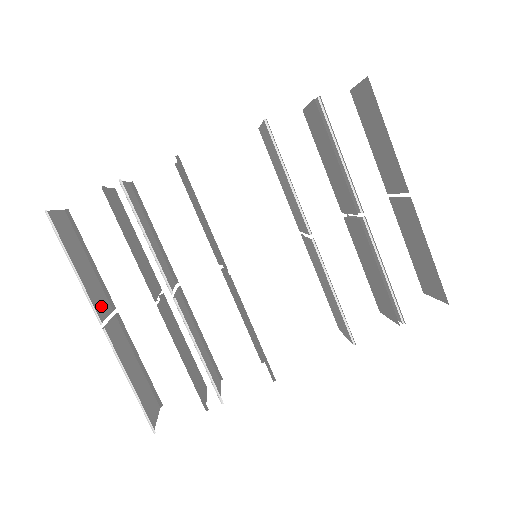
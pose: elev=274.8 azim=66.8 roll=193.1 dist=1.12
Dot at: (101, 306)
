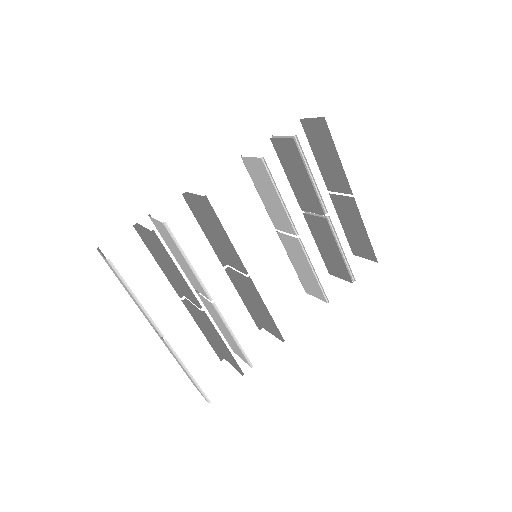
Dot at: occluded
